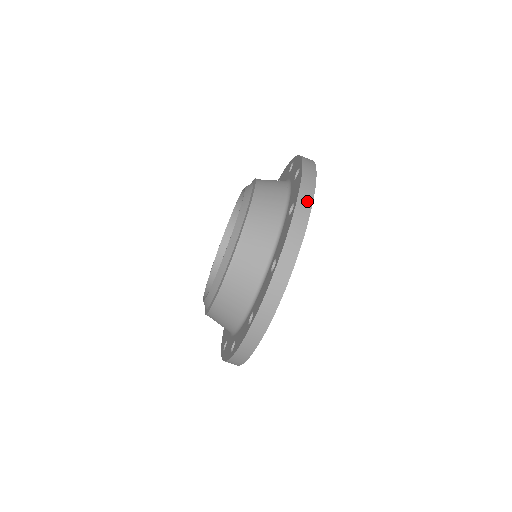
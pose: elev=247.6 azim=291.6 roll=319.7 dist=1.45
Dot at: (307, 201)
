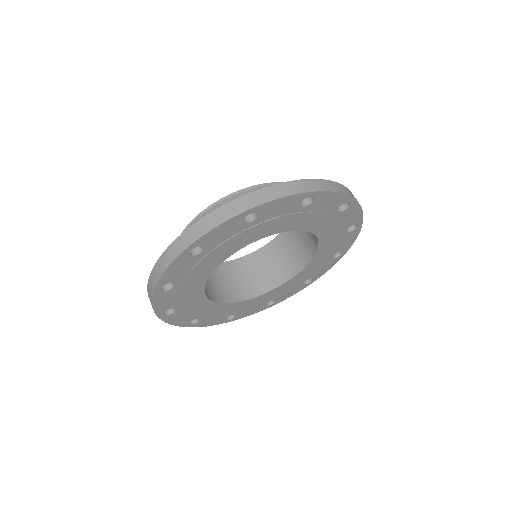
Dot at: (252, 202)
